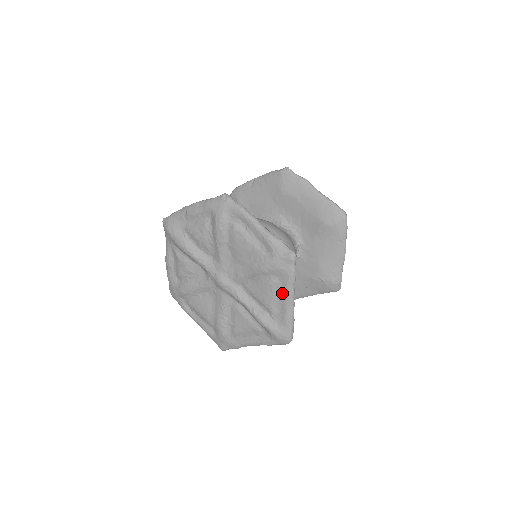
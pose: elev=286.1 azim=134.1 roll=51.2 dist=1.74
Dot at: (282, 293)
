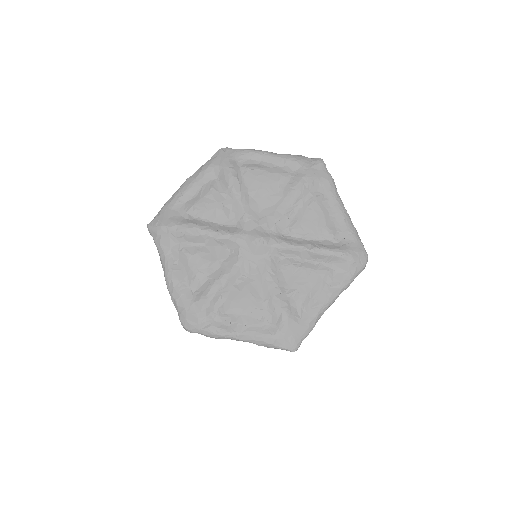
Dot at: (331, 205)
